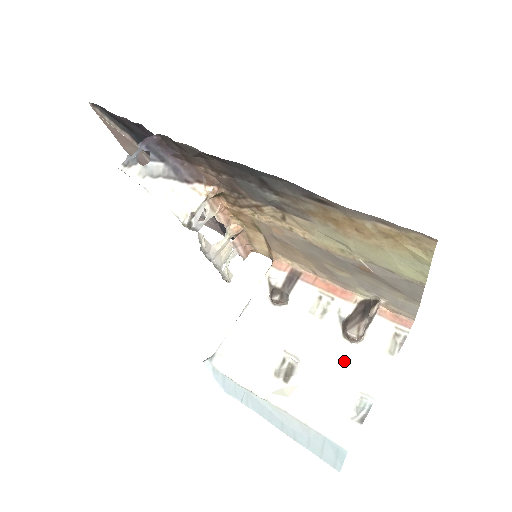
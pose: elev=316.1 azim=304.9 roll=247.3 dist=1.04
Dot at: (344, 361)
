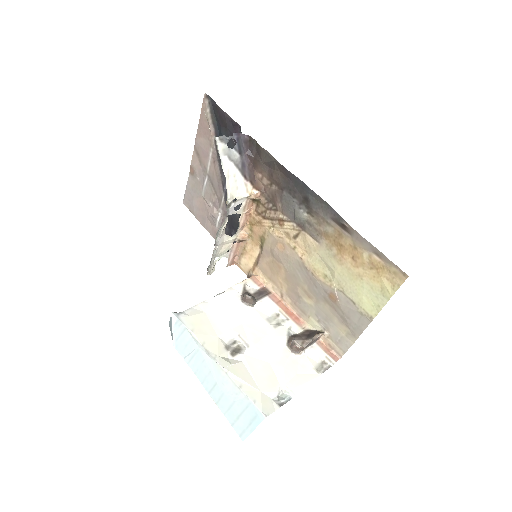
Dot at: (282, 361)
